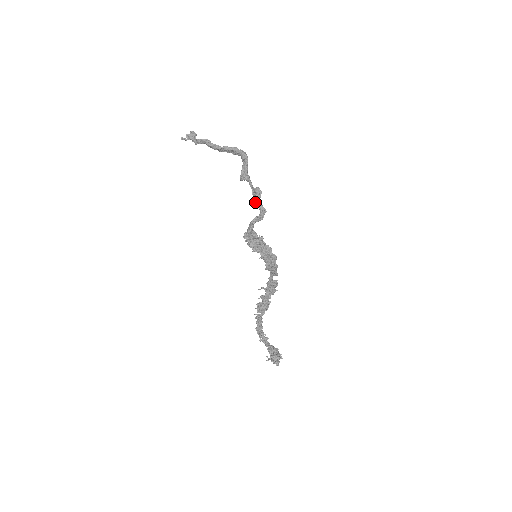
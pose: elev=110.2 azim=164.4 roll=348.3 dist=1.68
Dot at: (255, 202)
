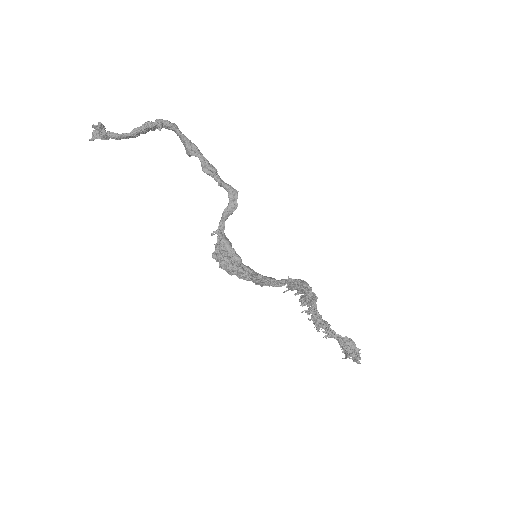
Dot at: occluded
